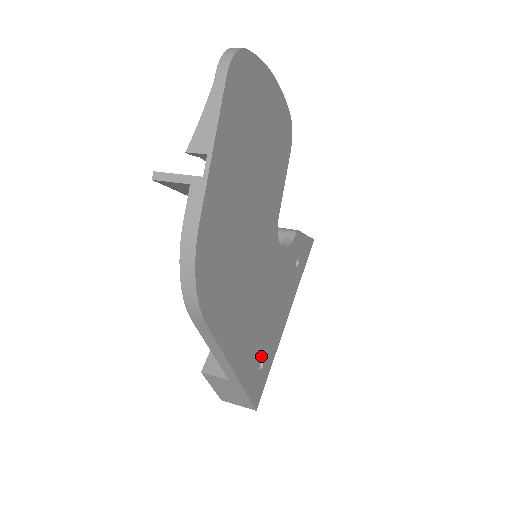
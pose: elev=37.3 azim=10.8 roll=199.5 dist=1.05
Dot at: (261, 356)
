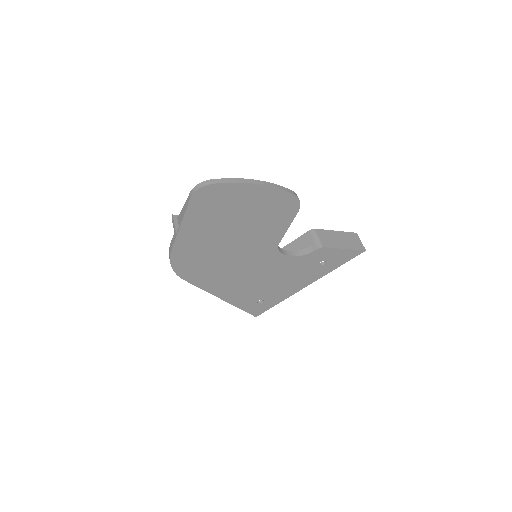
Dot at: (260, 298)
